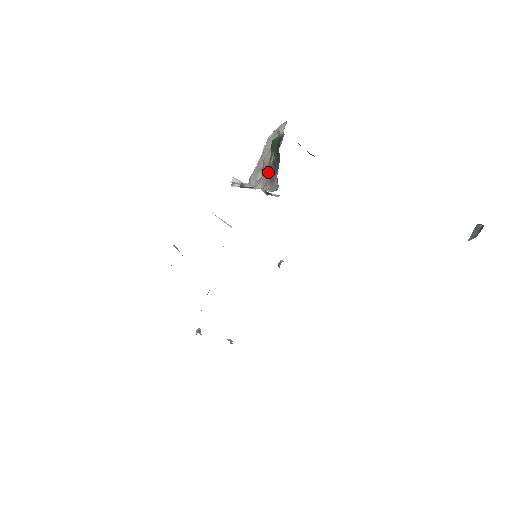
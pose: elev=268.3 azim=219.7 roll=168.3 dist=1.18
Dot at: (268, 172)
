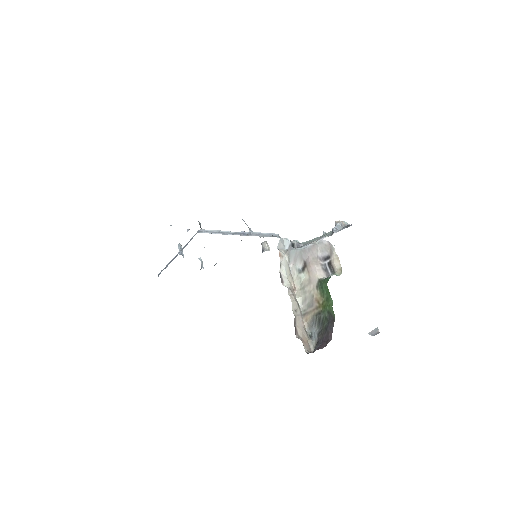
Dot at: (311, 300)
